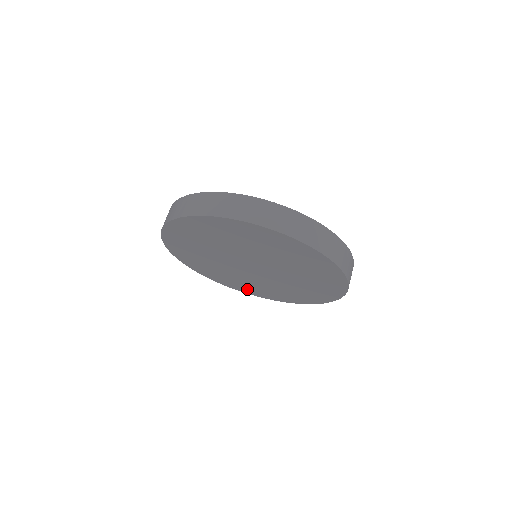
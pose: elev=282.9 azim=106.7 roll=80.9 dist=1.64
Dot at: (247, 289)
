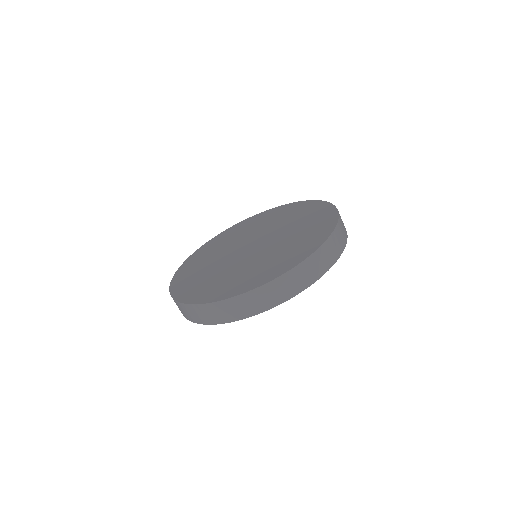
Dot at: occluded
